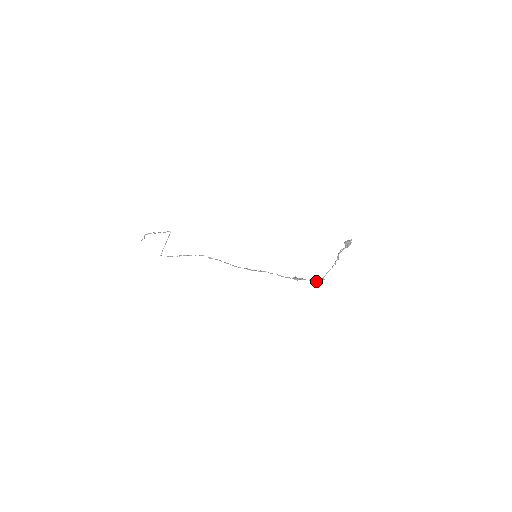
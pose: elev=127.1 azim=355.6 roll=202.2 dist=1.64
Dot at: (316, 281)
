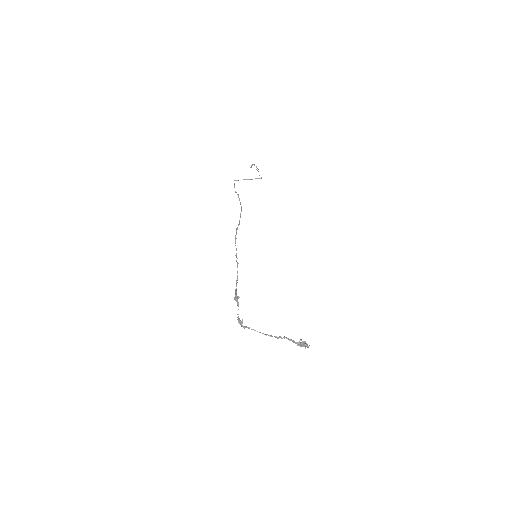
Dot at: (239, 319)
